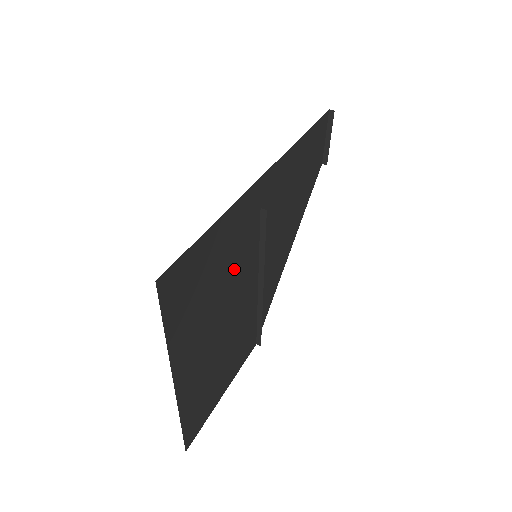
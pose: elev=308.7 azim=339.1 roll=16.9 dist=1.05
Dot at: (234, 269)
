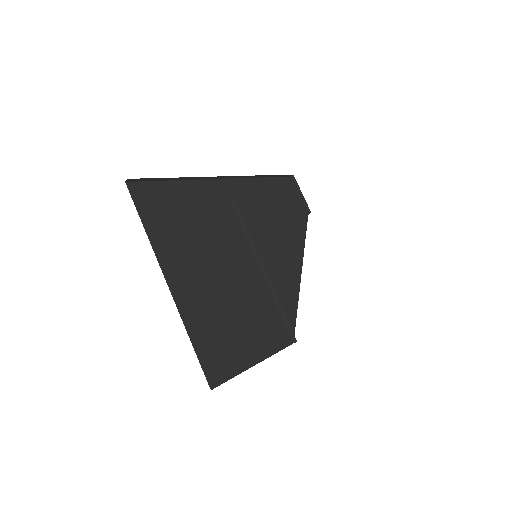
Dot at: (216, 231)
